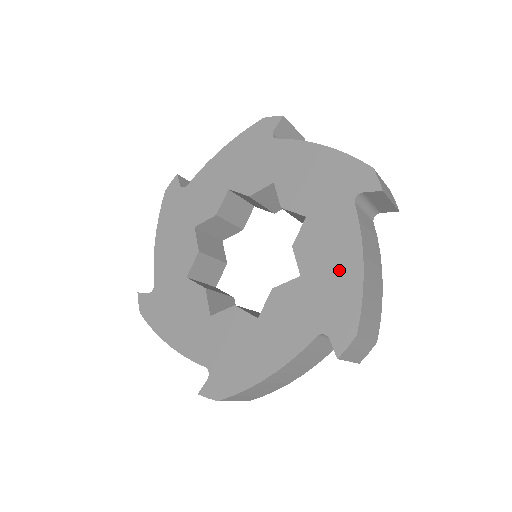
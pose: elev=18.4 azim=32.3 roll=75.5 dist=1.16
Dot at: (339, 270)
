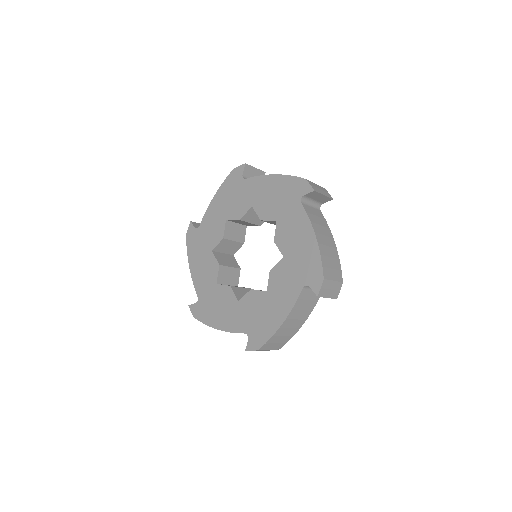
Dot at: (304, 245)
